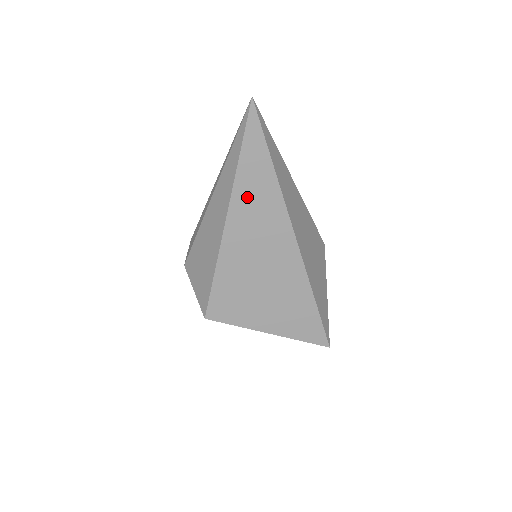
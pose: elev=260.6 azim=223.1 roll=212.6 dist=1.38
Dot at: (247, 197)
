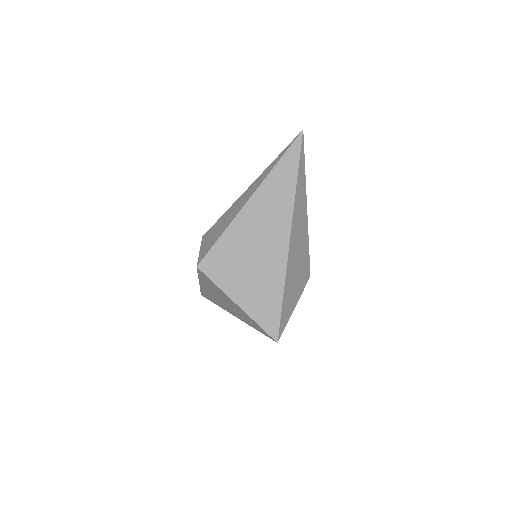
Dot at: (271, 190)
